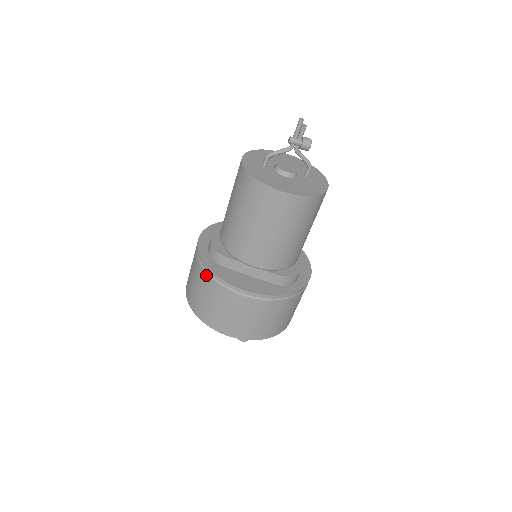
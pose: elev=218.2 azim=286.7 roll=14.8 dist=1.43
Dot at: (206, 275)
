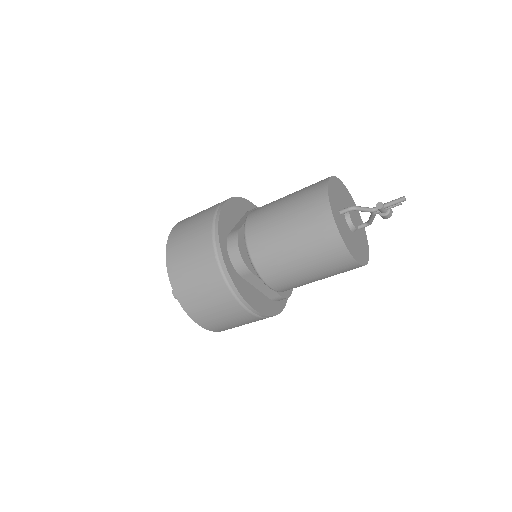
Dot at: (222, 281)
